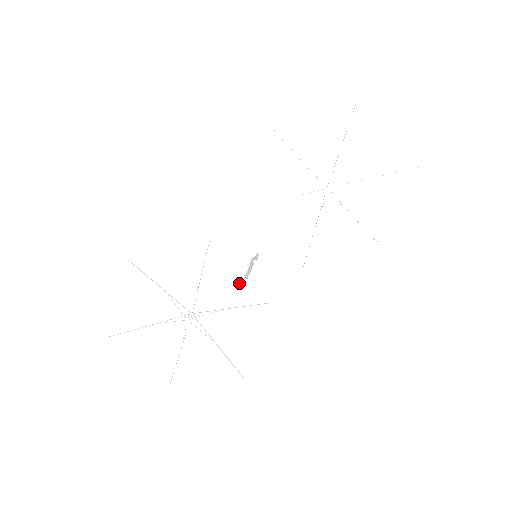
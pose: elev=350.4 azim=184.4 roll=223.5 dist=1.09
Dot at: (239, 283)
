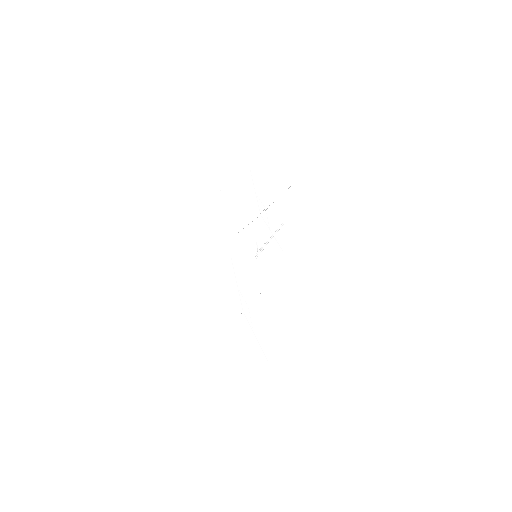
Dot at: (259, 272)
